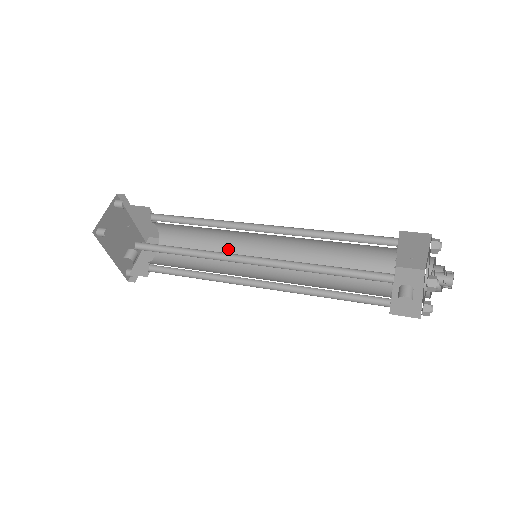
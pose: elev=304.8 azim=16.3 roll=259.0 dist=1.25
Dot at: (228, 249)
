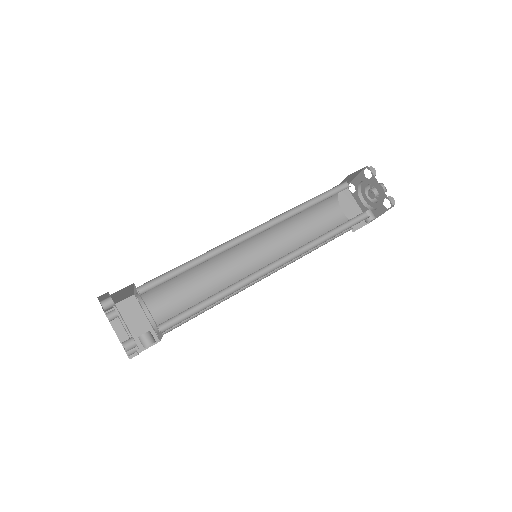
Dot at: (213, 264)
